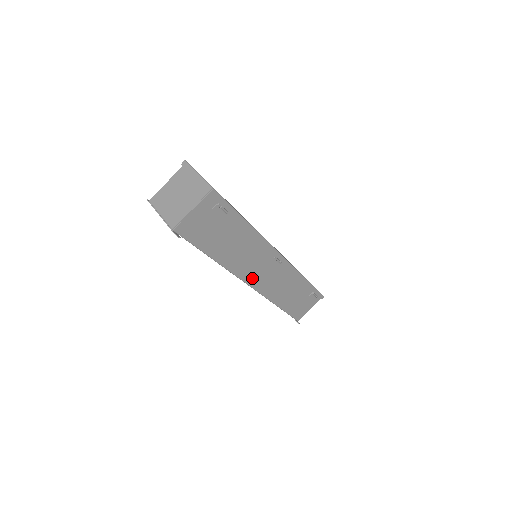
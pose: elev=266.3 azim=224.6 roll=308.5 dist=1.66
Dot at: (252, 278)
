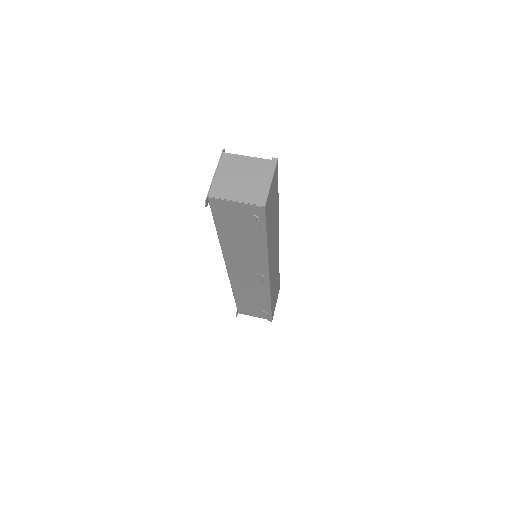
Dot at: (234, 268)
